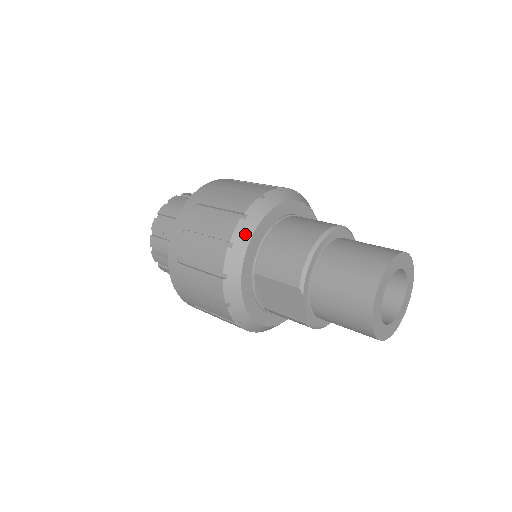
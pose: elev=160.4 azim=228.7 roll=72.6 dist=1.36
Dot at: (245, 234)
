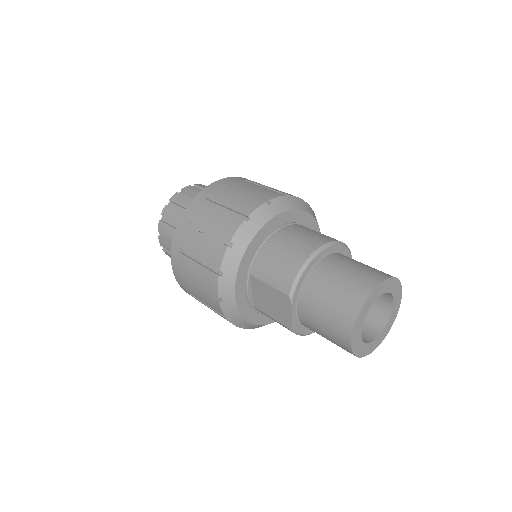
Dot at: (246, 236)
